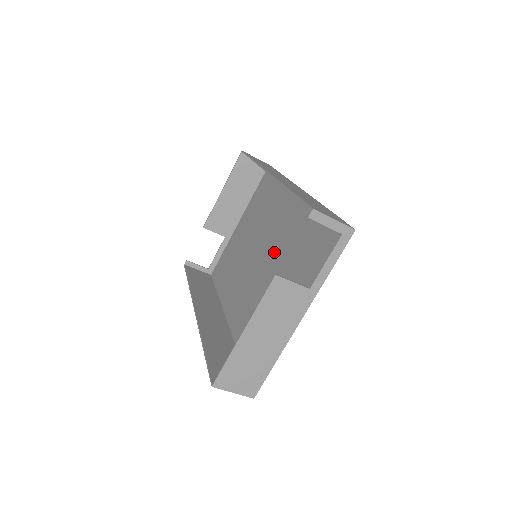
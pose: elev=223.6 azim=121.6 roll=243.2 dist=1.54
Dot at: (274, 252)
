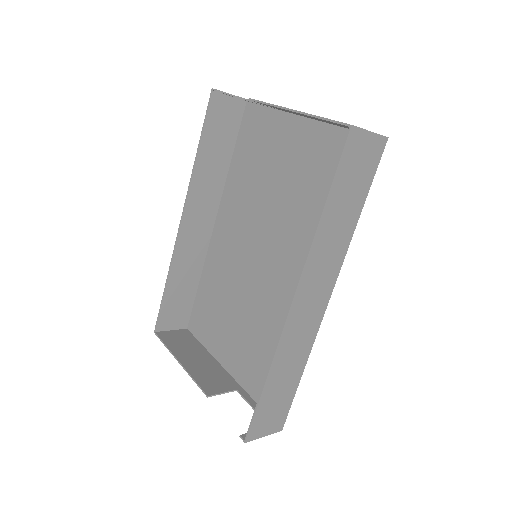
Dot at: (267, 283)
